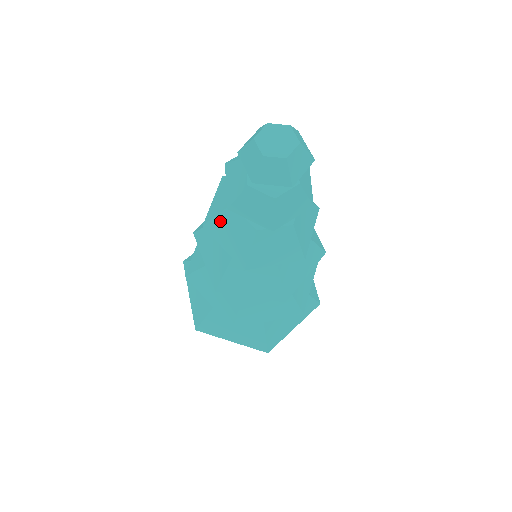
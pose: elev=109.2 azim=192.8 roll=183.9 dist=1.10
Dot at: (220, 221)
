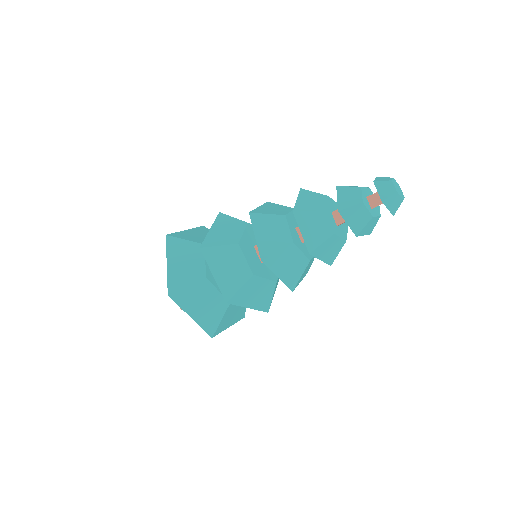
Dot at: (313, 194)
